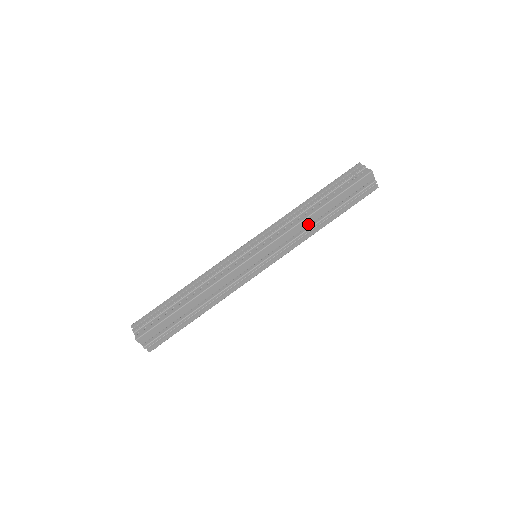
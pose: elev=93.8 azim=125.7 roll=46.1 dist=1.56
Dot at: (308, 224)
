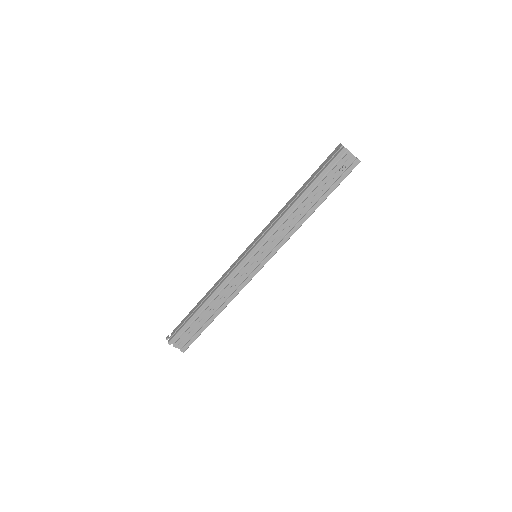
Dot at: occluded
